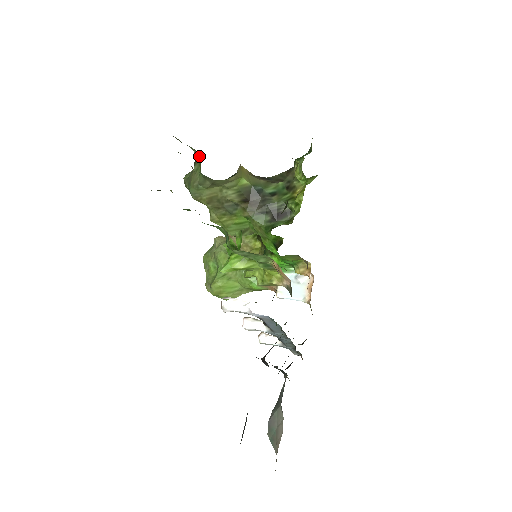
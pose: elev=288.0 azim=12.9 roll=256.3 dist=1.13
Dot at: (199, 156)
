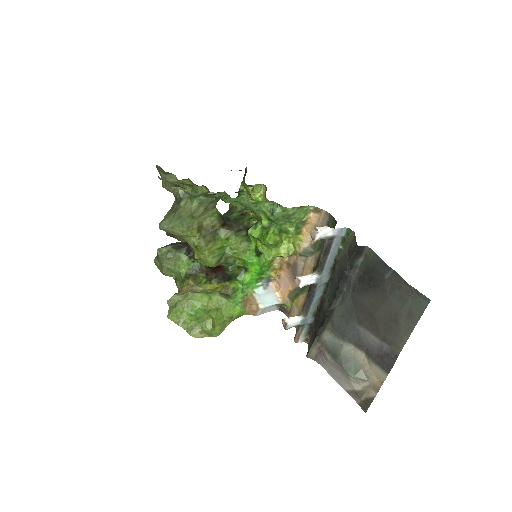
Dot at: occluded
